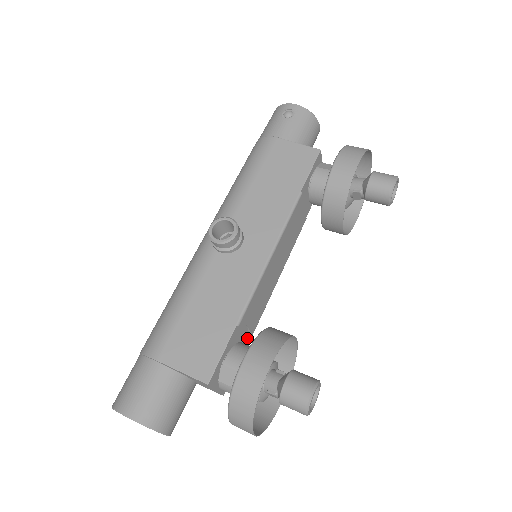
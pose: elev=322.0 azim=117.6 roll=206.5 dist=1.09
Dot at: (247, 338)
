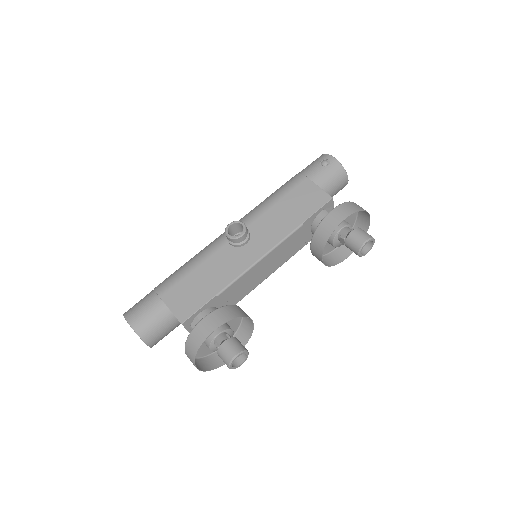
Dot at: occluded
